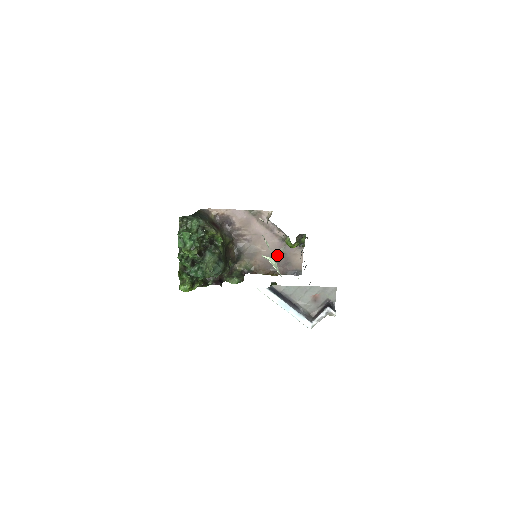
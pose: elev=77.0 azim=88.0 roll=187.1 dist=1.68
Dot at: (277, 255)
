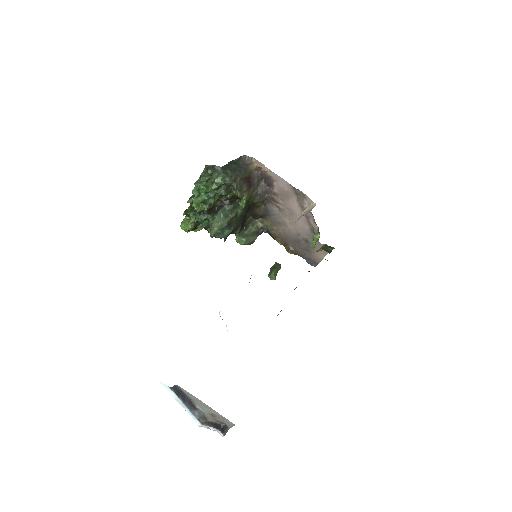
Dot at: (302, 238)
